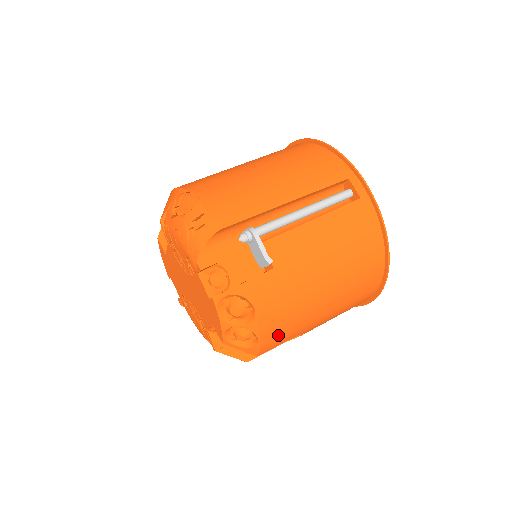
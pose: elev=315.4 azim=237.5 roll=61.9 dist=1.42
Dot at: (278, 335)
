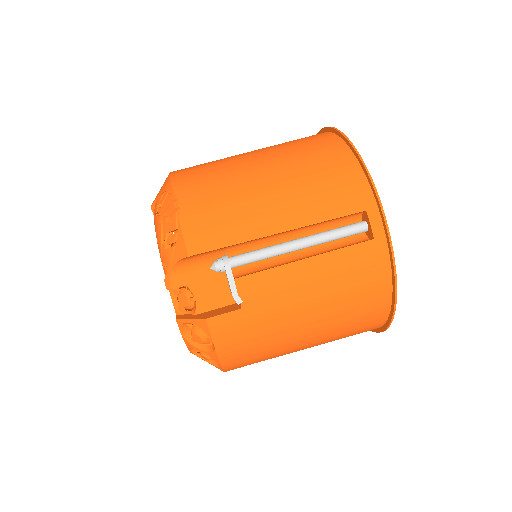
Dot at: (245, 362)
